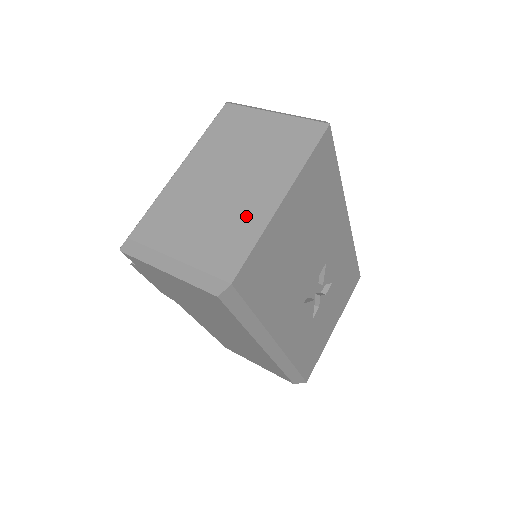
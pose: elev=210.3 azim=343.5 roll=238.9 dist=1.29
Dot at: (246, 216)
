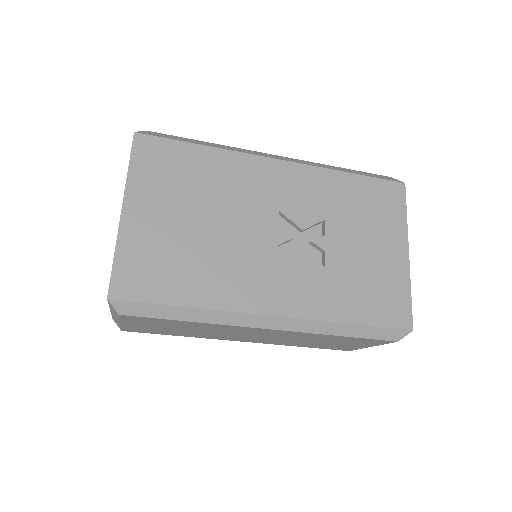
Dot at: occluded
